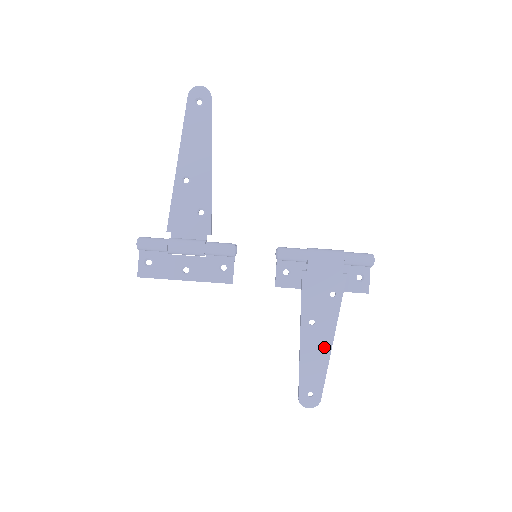
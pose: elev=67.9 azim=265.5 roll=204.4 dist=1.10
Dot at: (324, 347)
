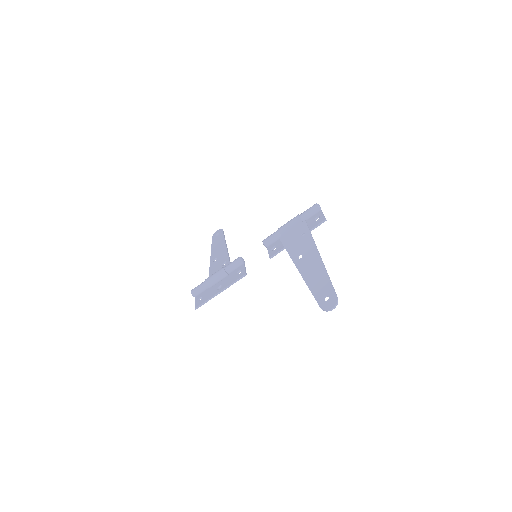
Dot at: (316, 264)
